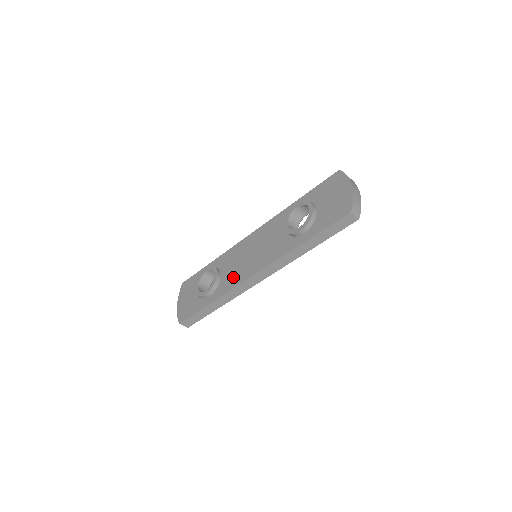
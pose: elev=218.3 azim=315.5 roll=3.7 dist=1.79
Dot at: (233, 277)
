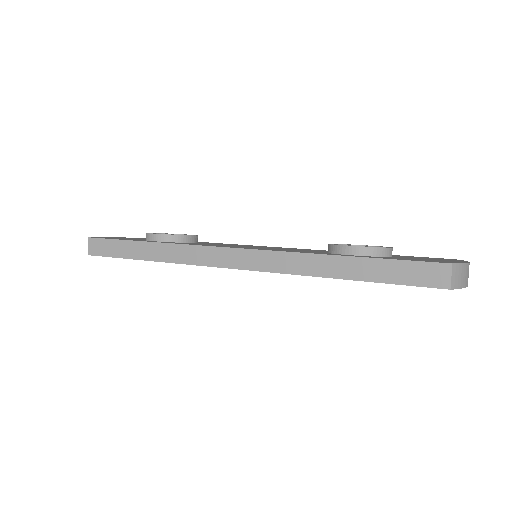
Dot at: occluded
